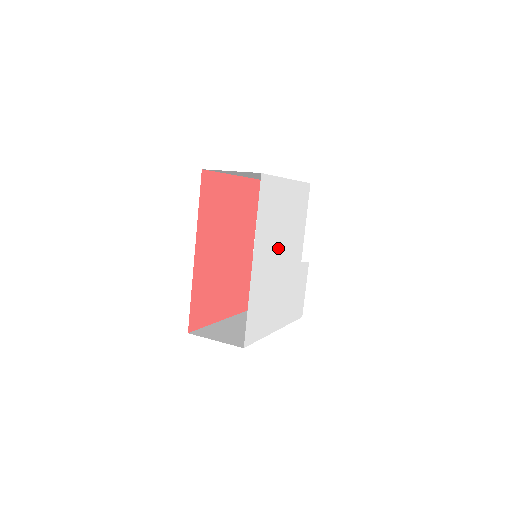
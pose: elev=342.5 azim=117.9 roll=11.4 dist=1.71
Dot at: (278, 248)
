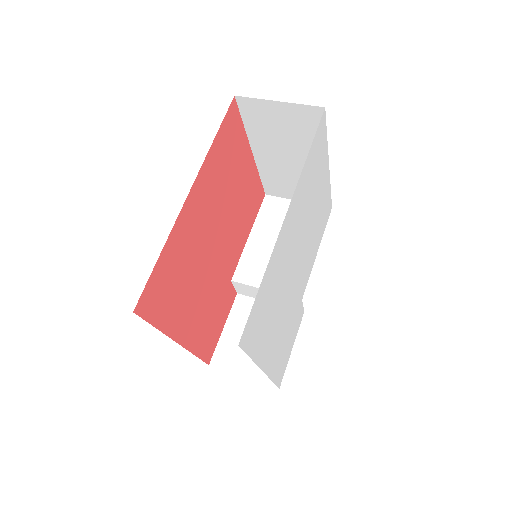
Dot at: (300, 240)
